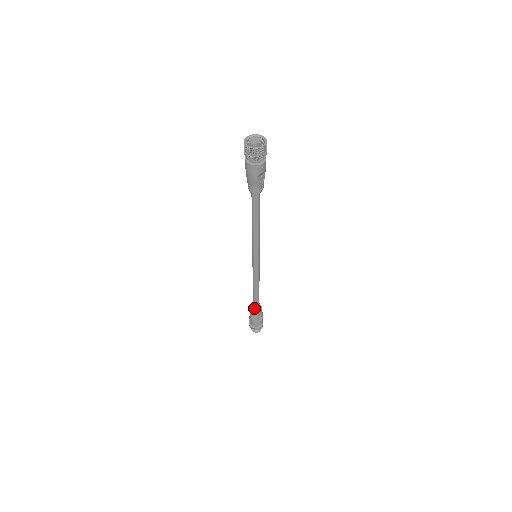
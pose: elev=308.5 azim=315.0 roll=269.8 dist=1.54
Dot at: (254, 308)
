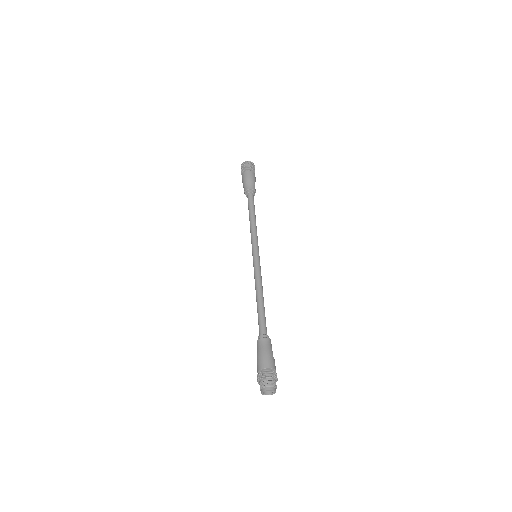
Dot at: (264, 335)
